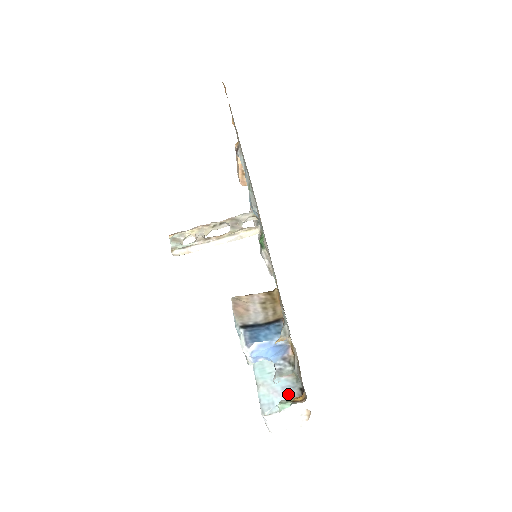
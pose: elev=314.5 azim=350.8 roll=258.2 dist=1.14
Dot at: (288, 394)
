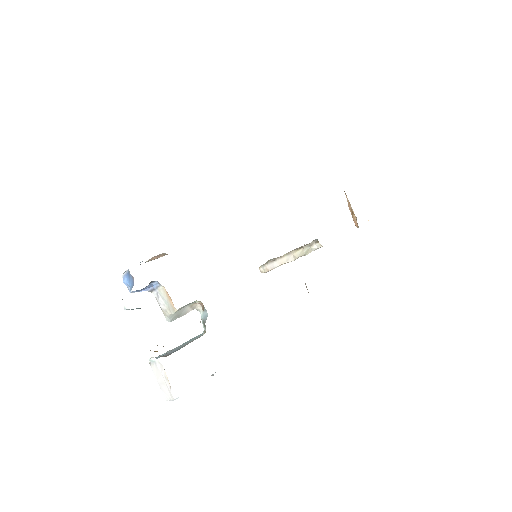
Dot at: (168, 353)
